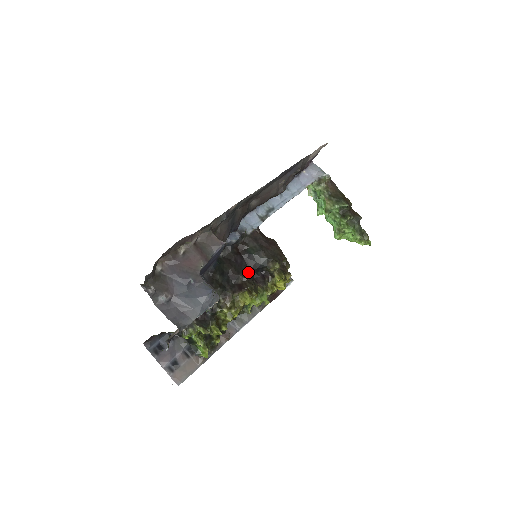
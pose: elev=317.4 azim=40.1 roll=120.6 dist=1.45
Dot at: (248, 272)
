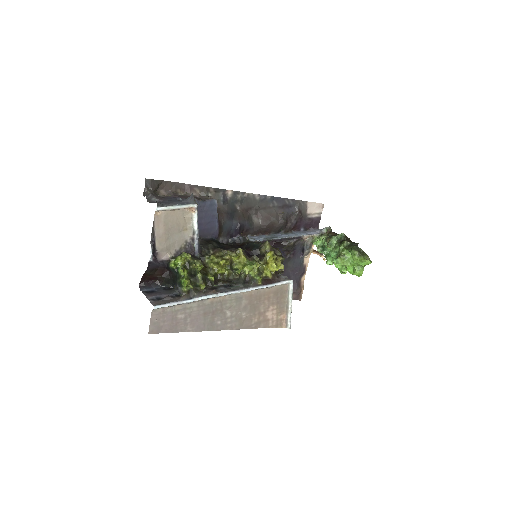
Dot at: occluded
